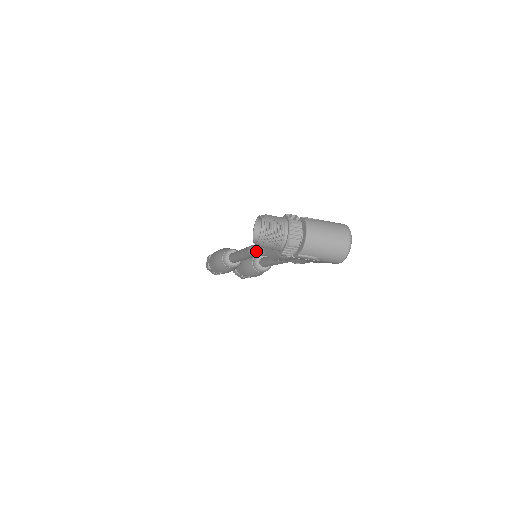
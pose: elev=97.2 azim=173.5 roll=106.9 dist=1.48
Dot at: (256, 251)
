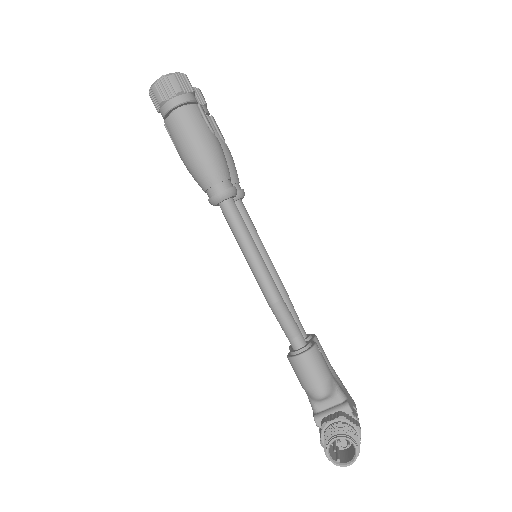
Dot at: (281, 320)
